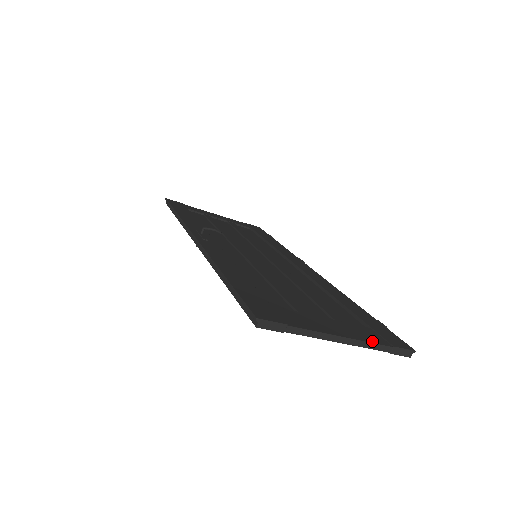
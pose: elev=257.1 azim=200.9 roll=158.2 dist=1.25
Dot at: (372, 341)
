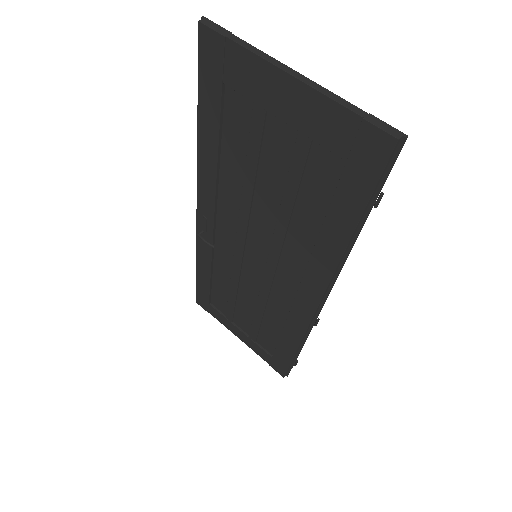
Dot at: (337, 100)
